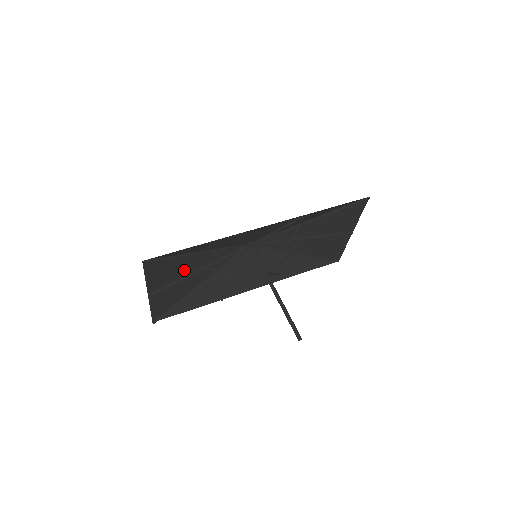
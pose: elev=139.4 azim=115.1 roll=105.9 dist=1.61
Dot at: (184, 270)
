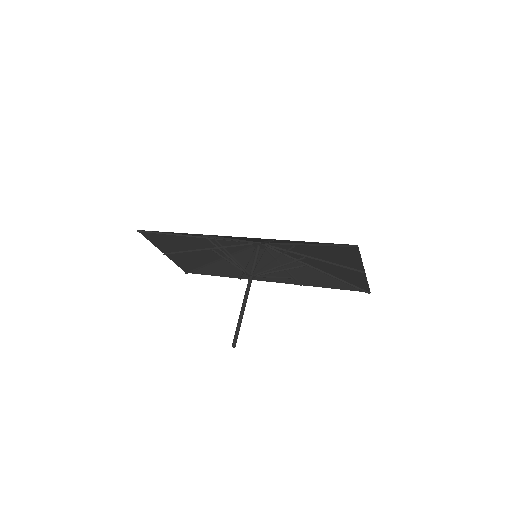
Dot at: (190, 245)
